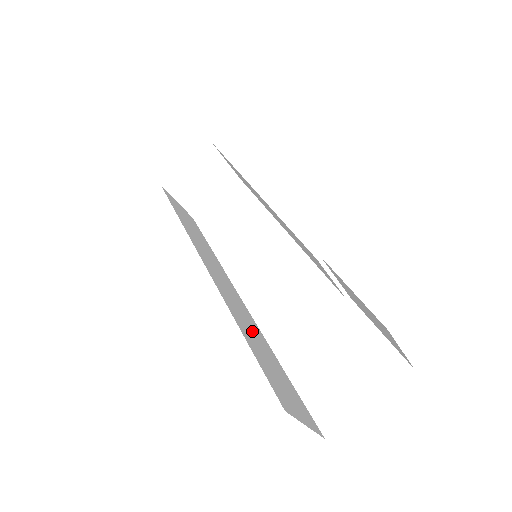
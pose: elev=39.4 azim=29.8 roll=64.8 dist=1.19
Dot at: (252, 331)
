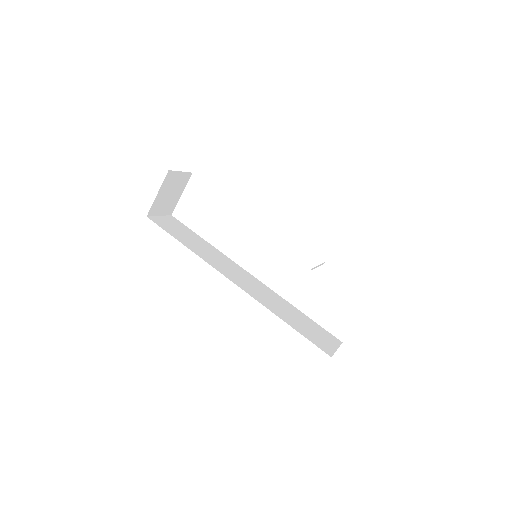
Dot at: (280, 306)
